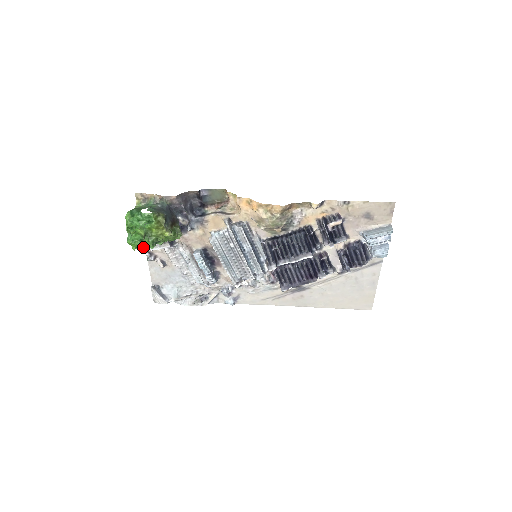
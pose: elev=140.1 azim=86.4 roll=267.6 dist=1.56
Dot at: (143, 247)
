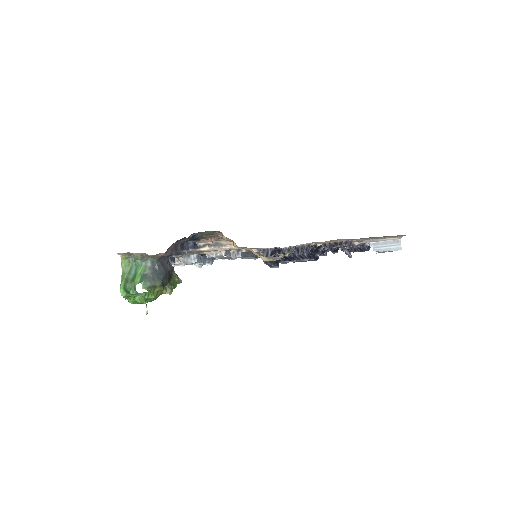
Dot at: occluded
